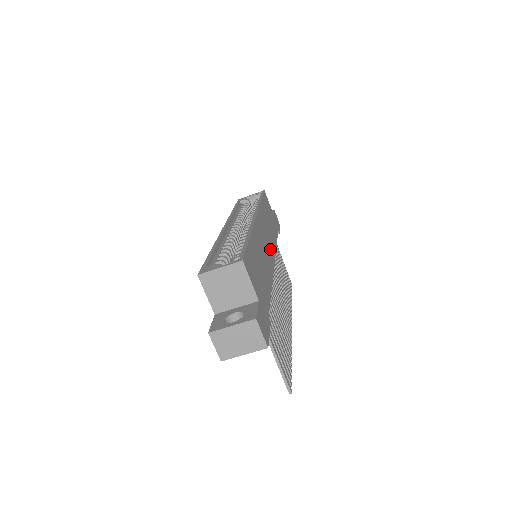
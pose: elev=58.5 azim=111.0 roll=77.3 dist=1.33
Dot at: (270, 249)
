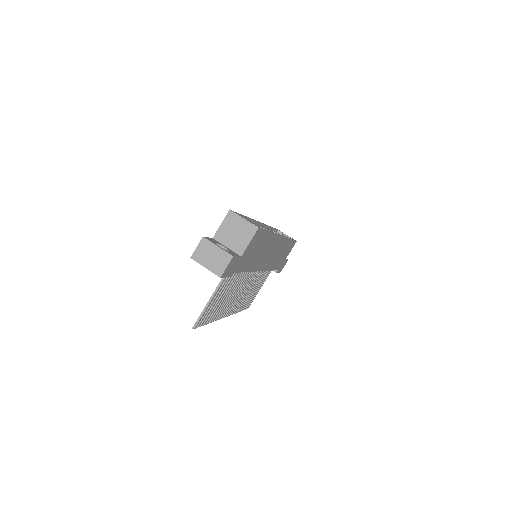
Dot at: (267, 262)
